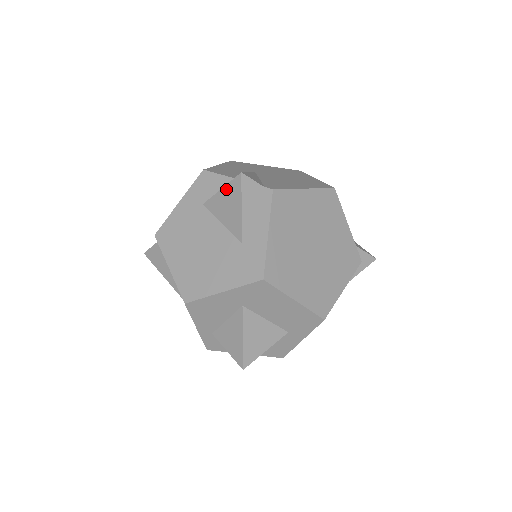
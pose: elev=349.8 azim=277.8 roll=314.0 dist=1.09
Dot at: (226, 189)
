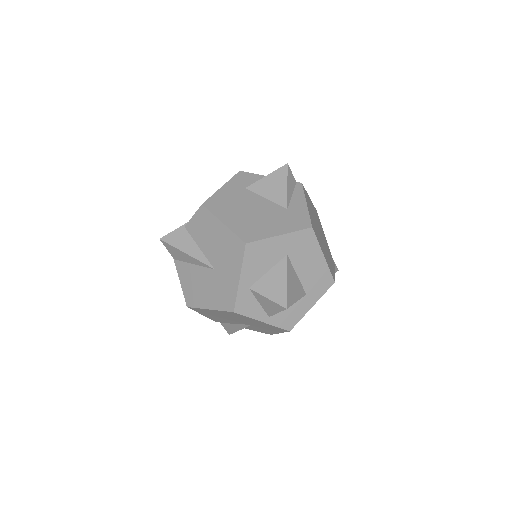
Dot at: (272, 175)
